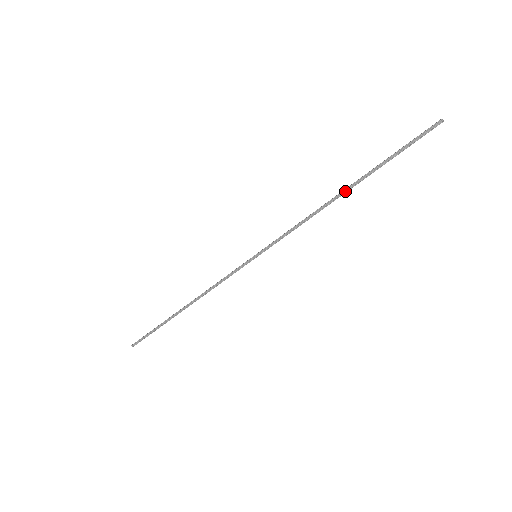
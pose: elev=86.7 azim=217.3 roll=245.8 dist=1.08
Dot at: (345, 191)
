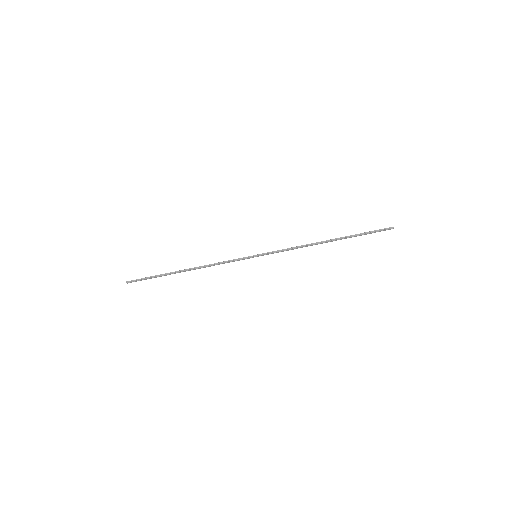
Dot at: (328, 241)
